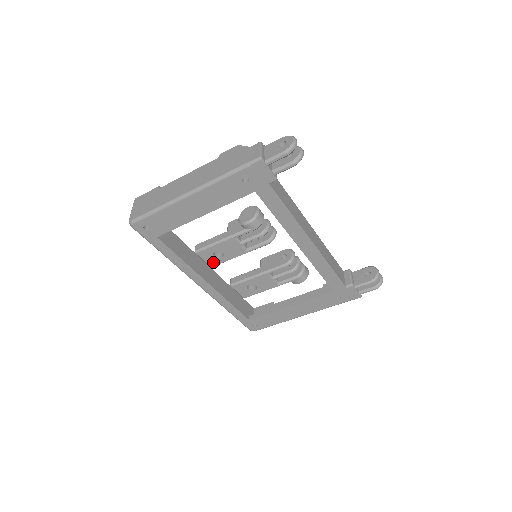
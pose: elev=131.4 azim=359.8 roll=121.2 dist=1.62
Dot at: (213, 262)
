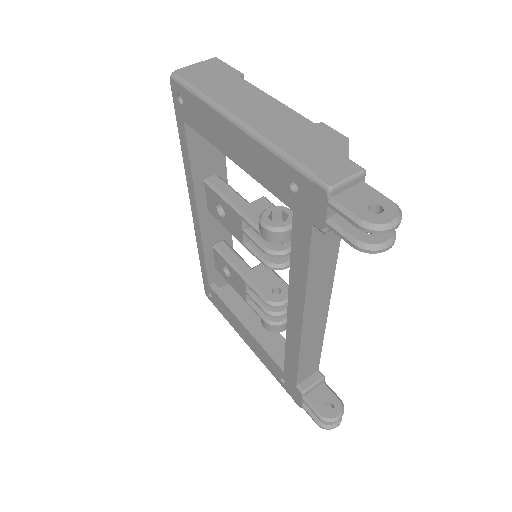
Dot at: (212, 209)
